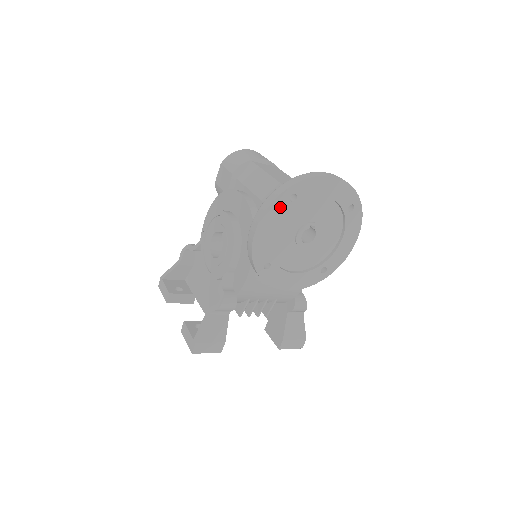
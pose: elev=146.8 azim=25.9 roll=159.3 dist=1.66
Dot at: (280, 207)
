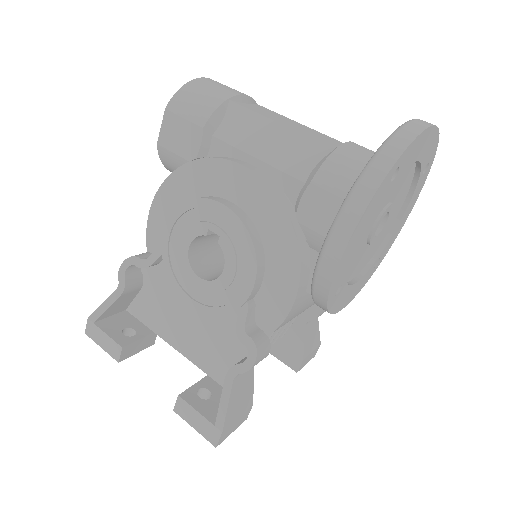
Dot at: (379, 195)
